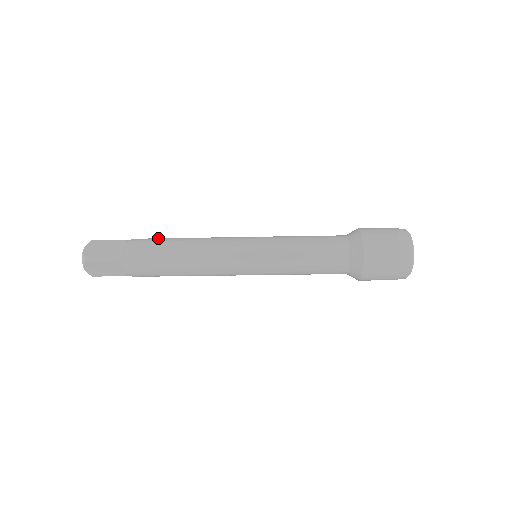
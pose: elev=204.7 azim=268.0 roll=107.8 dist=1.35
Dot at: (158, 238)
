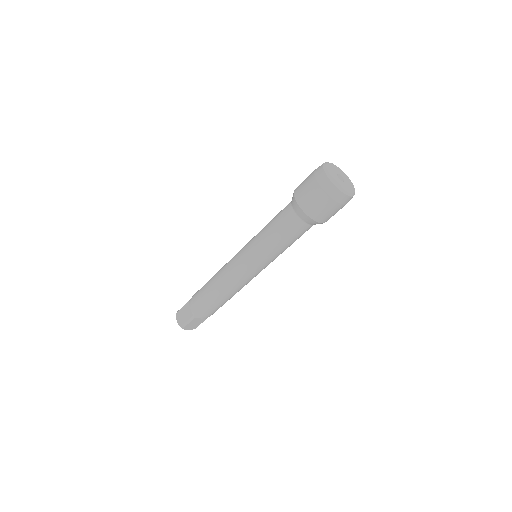
Dot at: (201, 288)
